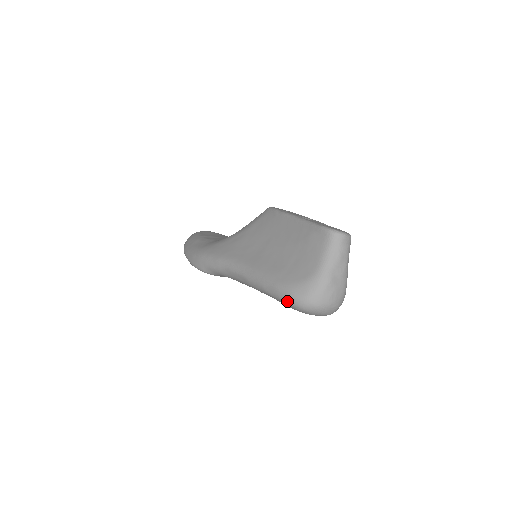
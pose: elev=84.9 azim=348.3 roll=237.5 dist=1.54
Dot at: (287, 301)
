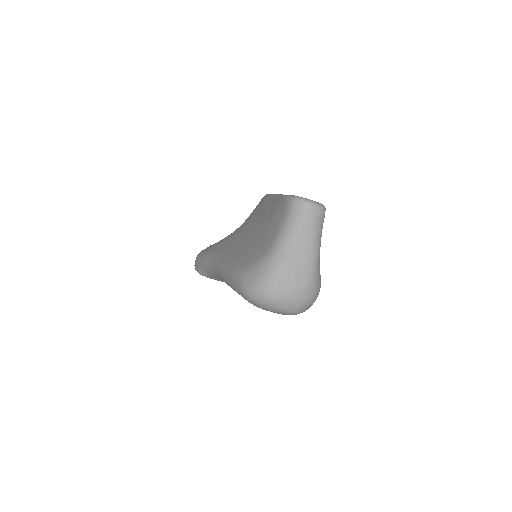
Dot at: (239, 291)
